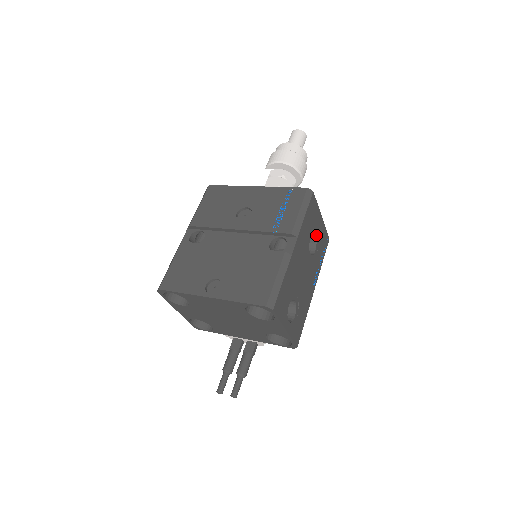
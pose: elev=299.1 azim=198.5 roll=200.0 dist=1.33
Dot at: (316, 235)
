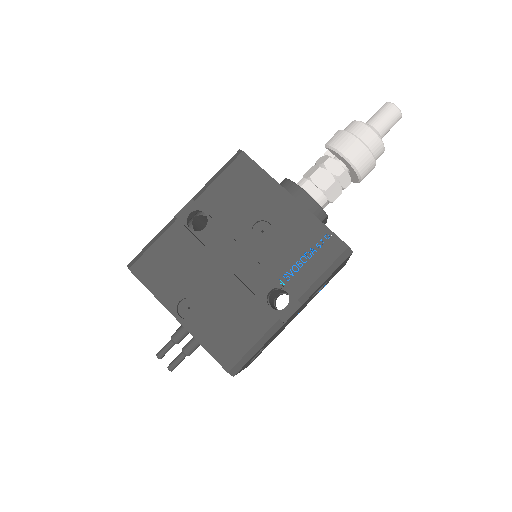
Dot at: (330, 278)
